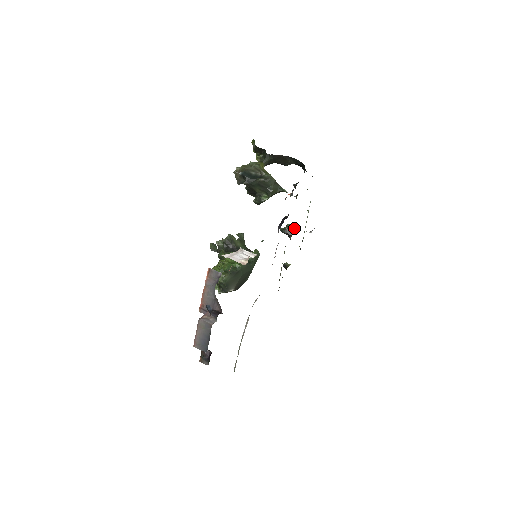
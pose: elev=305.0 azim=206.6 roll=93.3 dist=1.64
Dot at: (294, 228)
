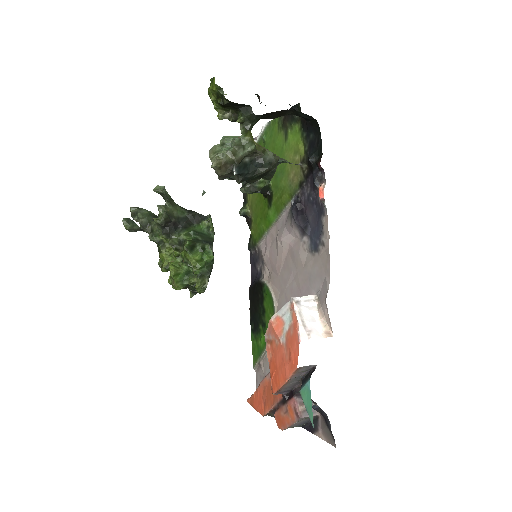
Dot at: occluded
